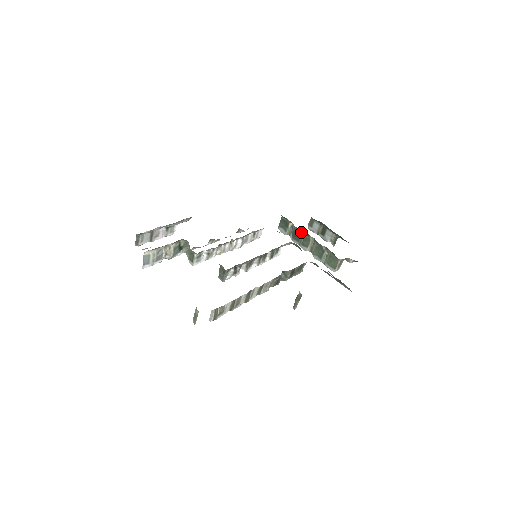
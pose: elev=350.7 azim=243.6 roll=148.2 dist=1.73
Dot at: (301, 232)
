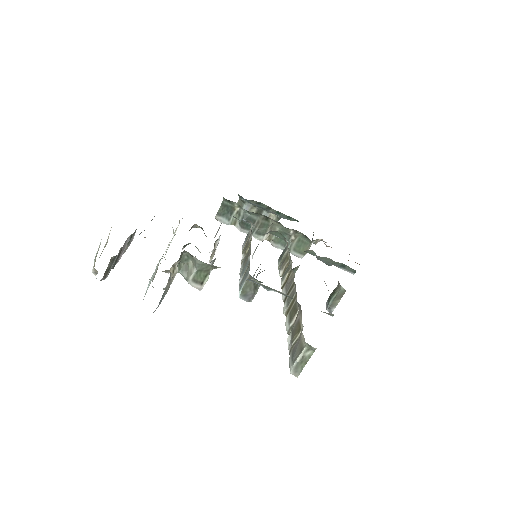
Dot at: (256, 217)
